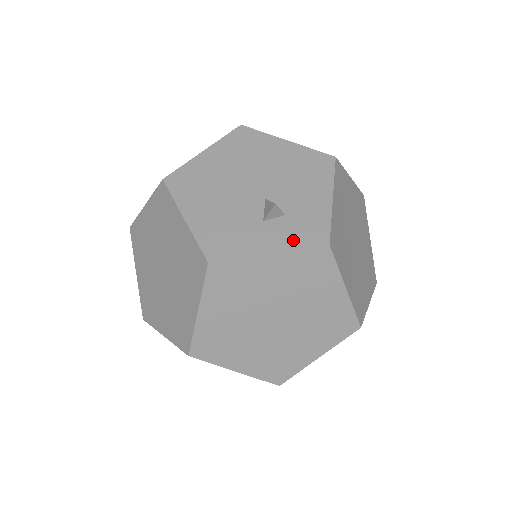
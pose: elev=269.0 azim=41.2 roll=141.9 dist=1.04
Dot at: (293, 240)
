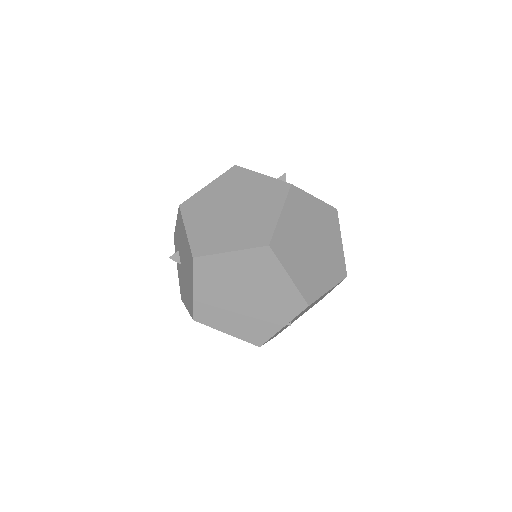
Dot at: occluded
